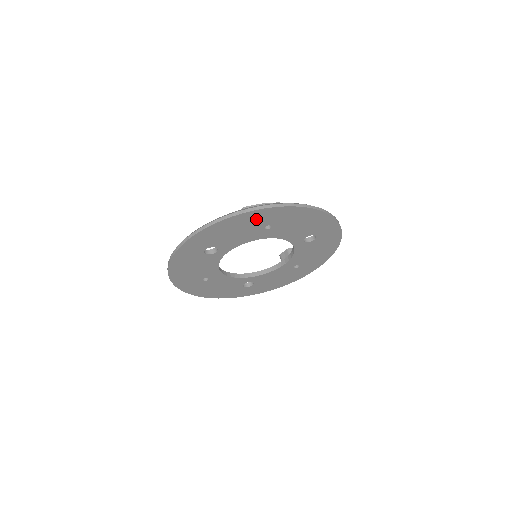
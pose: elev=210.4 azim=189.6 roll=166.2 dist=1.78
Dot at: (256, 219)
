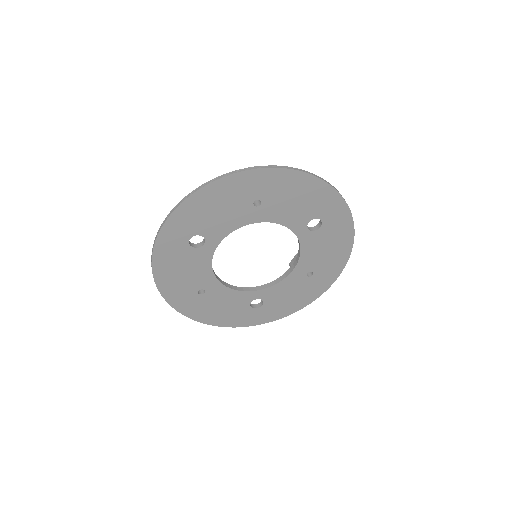
Dot at: (240, 189)
